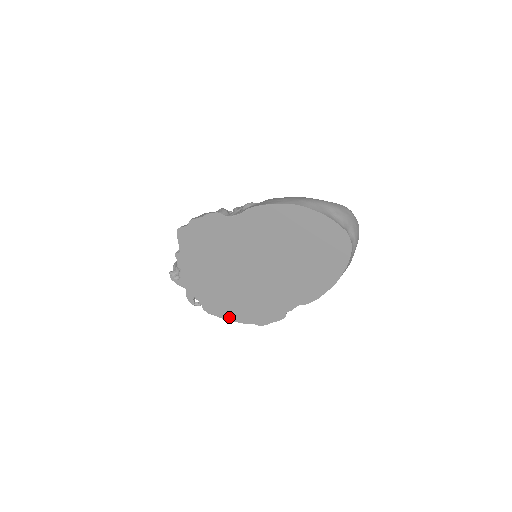
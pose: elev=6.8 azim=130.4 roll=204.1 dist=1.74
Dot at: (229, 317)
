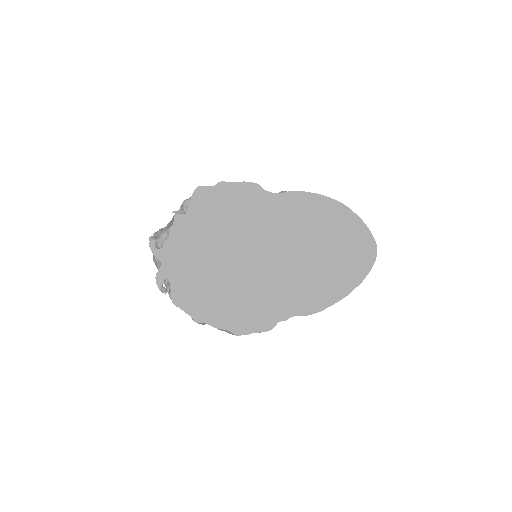
Dot at: (201, 315)
